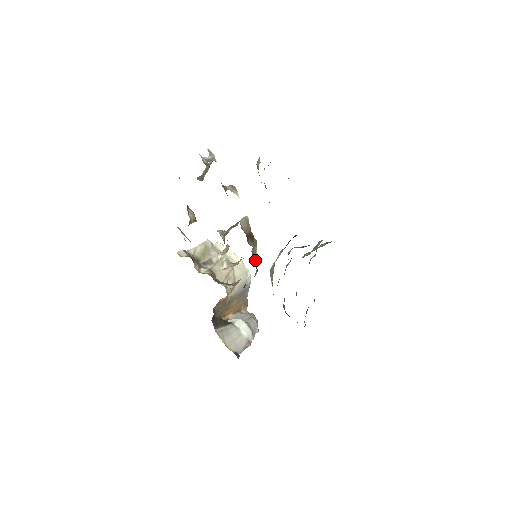
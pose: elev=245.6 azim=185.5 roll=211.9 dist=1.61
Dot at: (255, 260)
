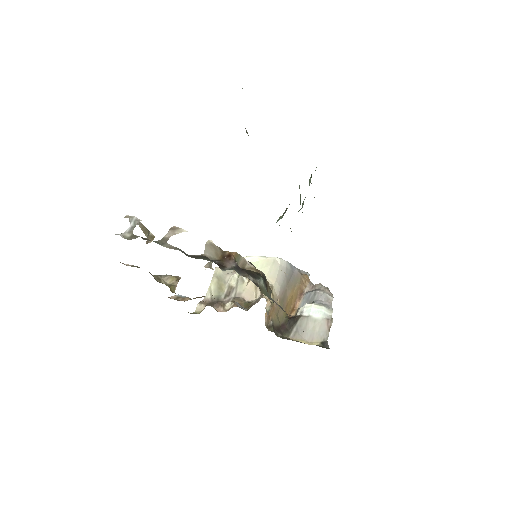
Dot at: (251, 269)
